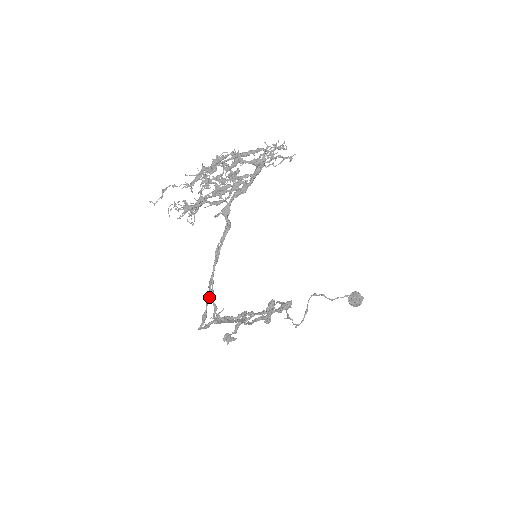
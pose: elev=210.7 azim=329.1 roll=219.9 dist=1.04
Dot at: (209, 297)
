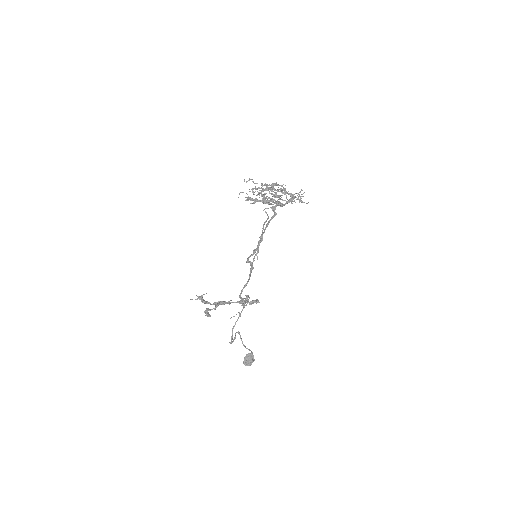
Dot at: (261, 241)
